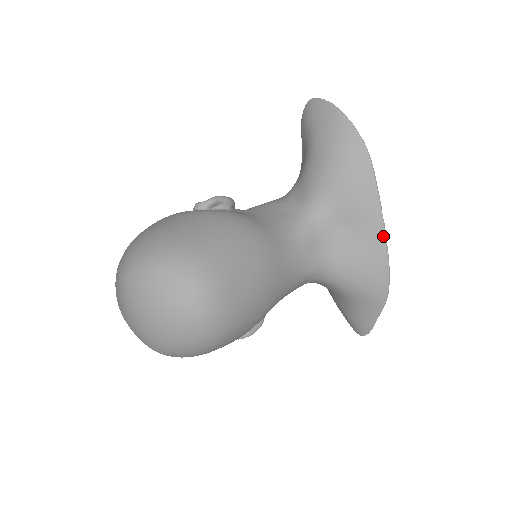
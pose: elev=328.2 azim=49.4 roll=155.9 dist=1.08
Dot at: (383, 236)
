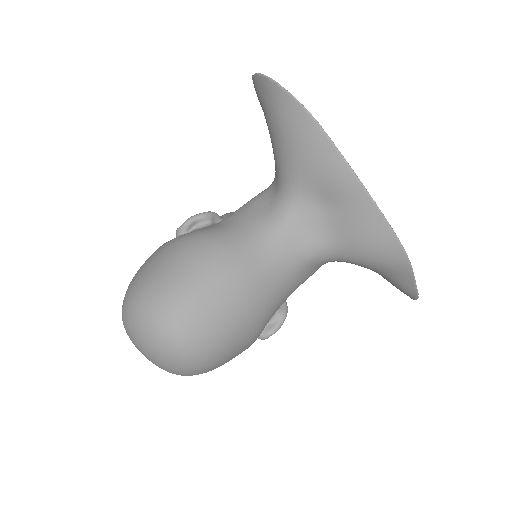
Dot at: (368, 200)
